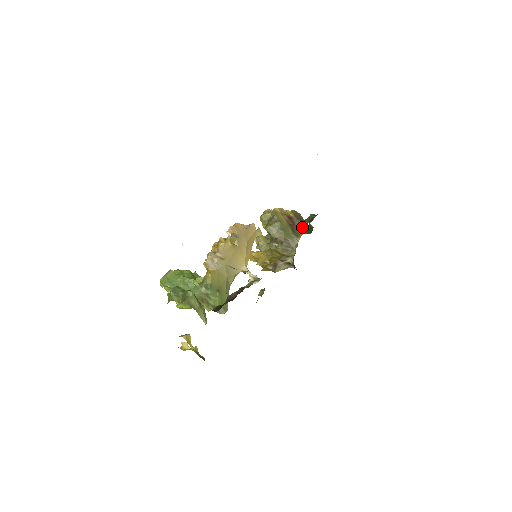
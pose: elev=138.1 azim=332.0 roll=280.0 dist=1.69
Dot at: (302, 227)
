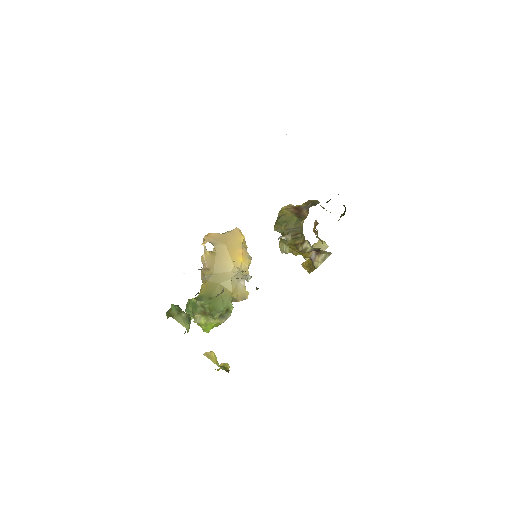
Dot at: (308, 209)
